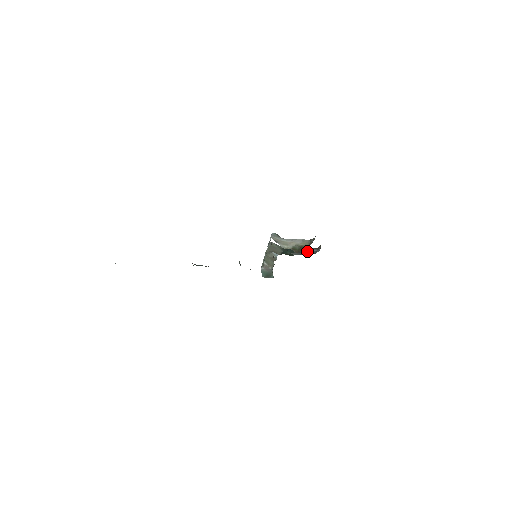
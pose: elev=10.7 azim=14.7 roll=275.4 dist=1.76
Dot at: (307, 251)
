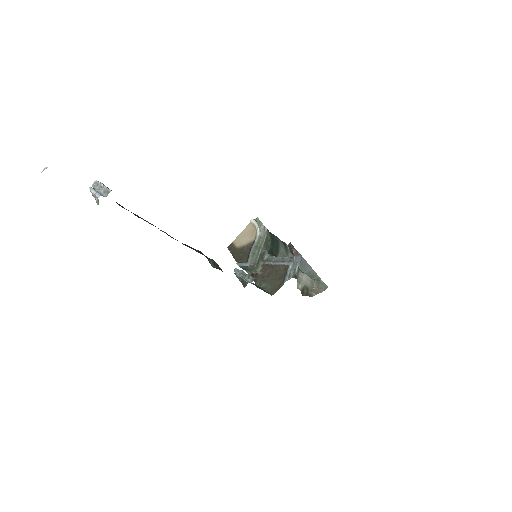
Dot at: occluded
